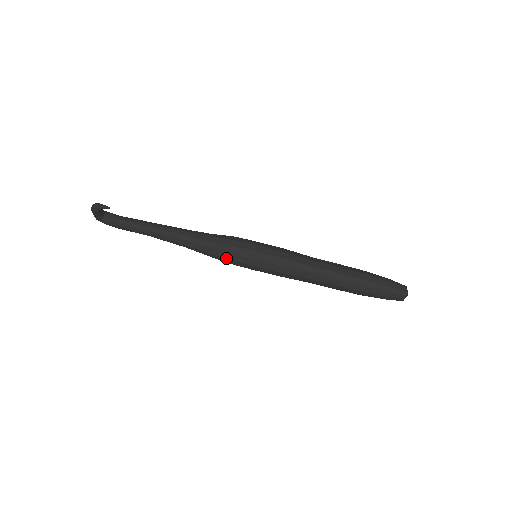
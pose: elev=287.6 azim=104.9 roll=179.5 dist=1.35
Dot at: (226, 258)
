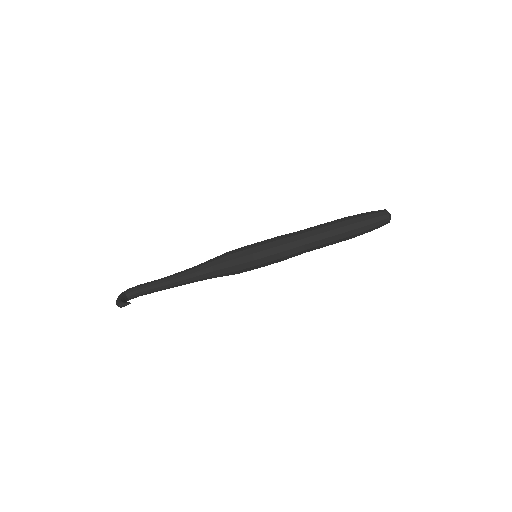
Dot at: occluded
